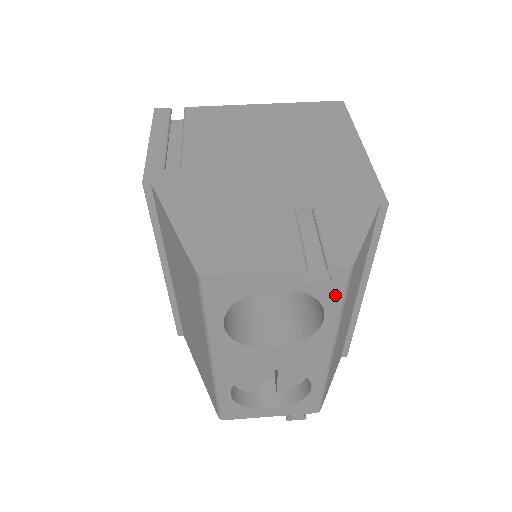
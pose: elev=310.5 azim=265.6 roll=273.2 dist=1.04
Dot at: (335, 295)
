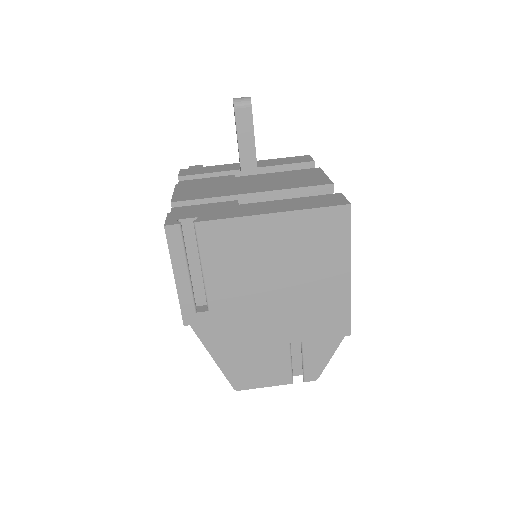
Dot at: occluded
